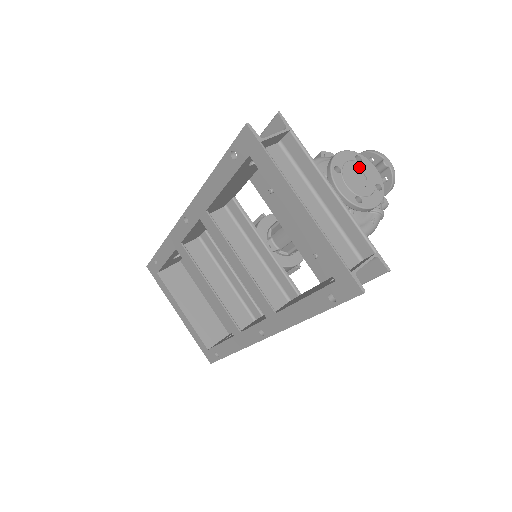
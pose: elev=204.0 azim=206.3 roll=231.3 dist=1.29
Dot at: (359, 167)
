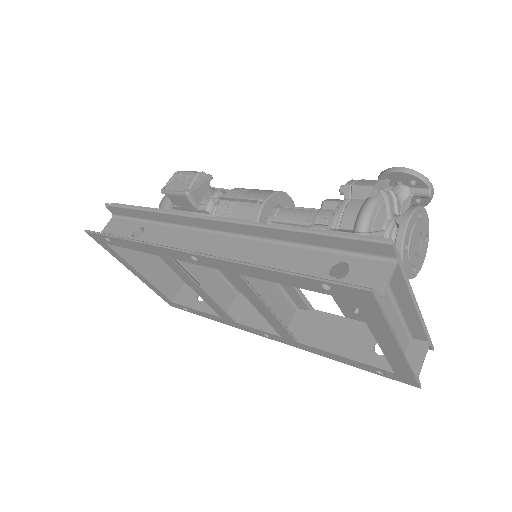
Dot at: (419, 228)
